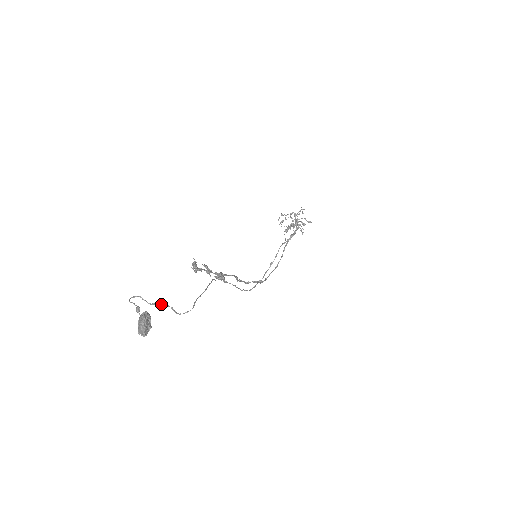
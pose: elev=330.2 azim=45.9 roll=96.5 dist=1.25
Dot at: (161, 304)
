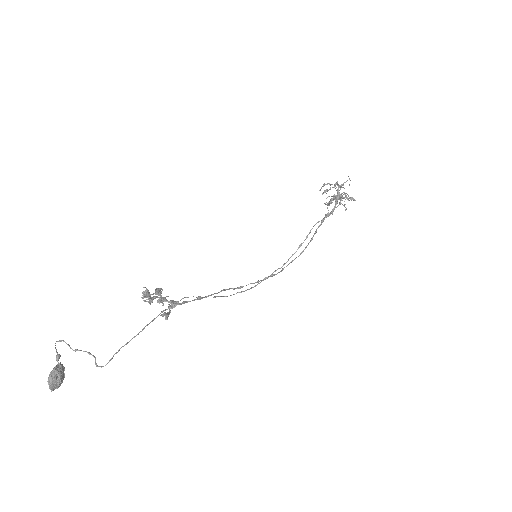
Dot at: (83, 351)
